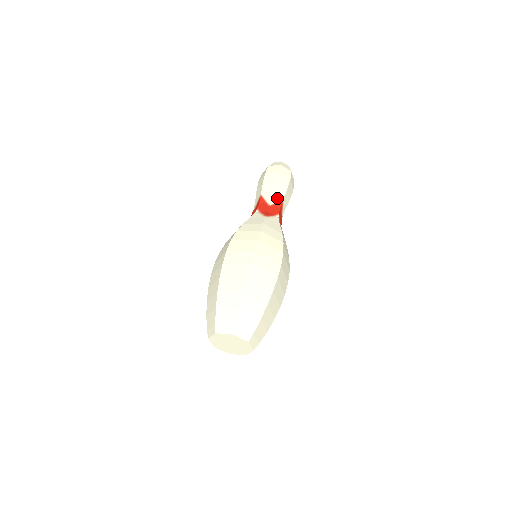
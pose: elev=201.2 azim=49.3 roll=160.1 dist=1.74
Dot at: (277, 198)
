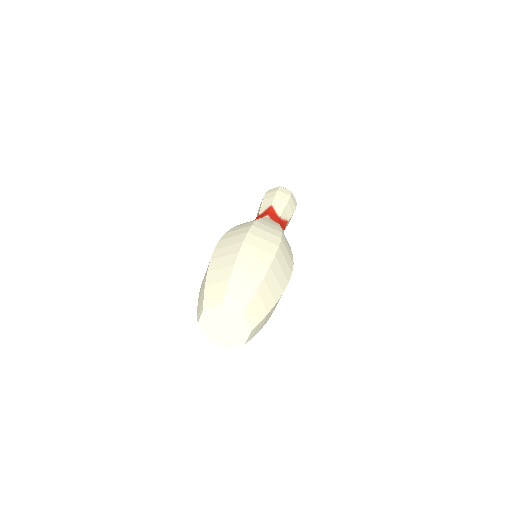
Dot at: (285, 216)
